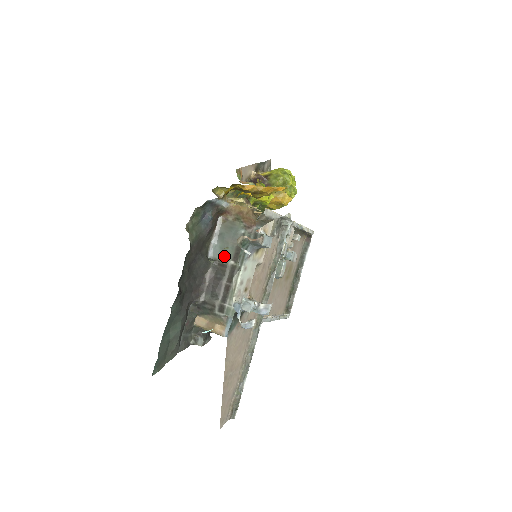
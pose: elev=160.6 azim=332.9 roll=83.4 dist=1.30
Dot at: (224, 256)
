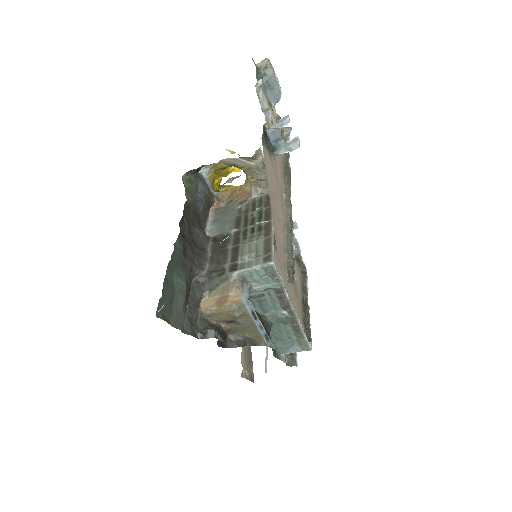
Dot at: (224, 230)
